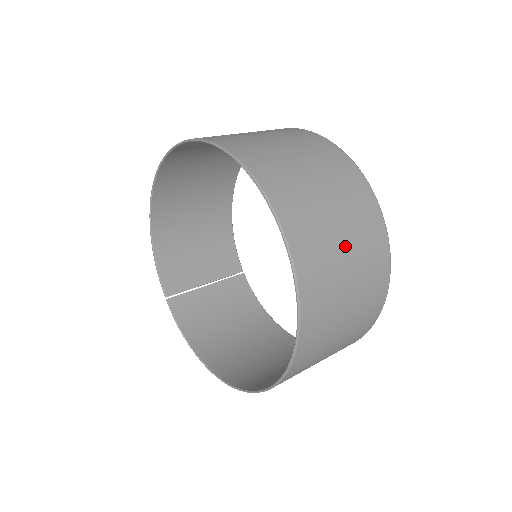
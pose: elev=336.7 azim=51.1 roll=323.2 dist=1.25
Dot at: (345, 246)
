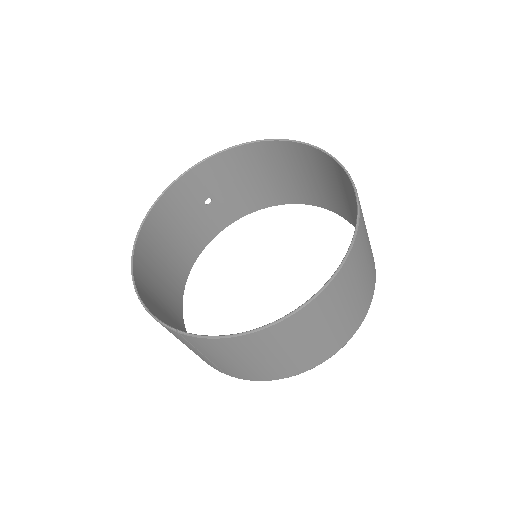
Dot at: (320, 180)
